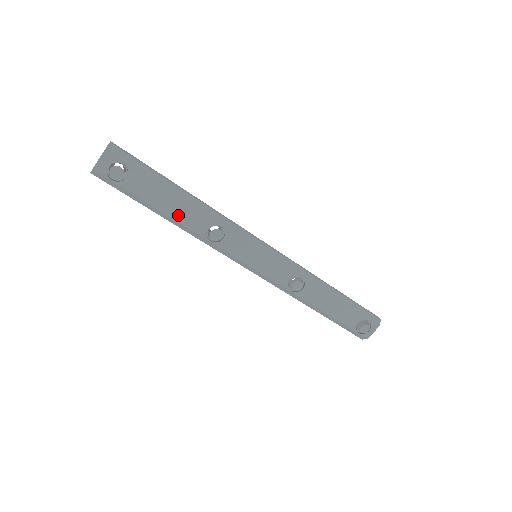
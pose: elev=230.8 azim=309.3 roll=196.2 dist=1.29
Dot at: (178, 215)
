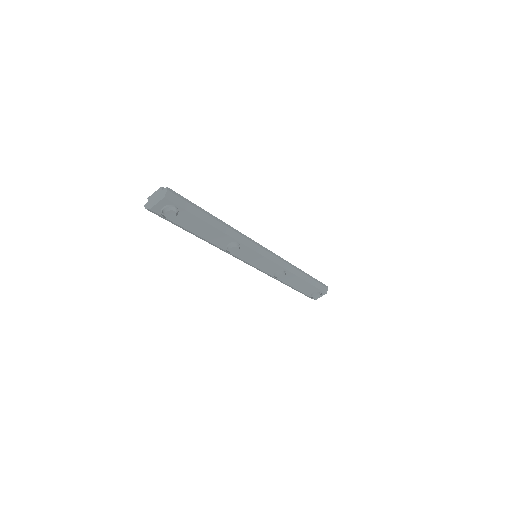
Dot at: (208, 236)
